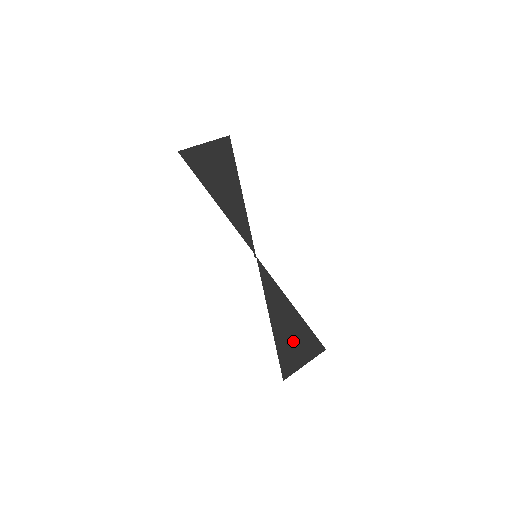
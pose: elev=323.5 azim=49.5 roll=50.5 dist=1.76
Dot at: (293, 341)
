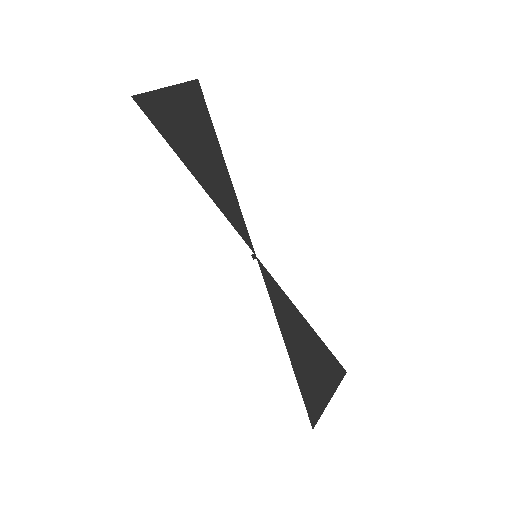
Dot at: (314, 370)
